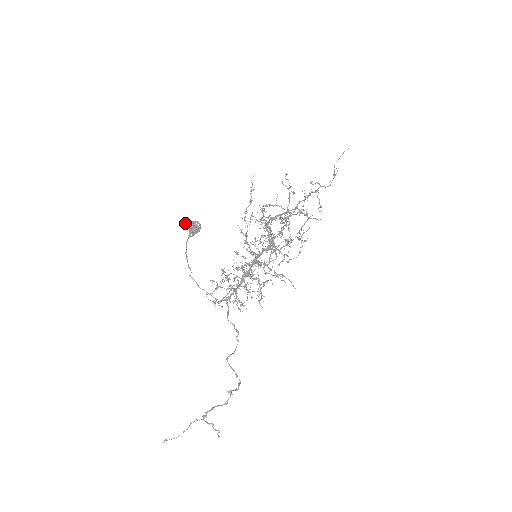
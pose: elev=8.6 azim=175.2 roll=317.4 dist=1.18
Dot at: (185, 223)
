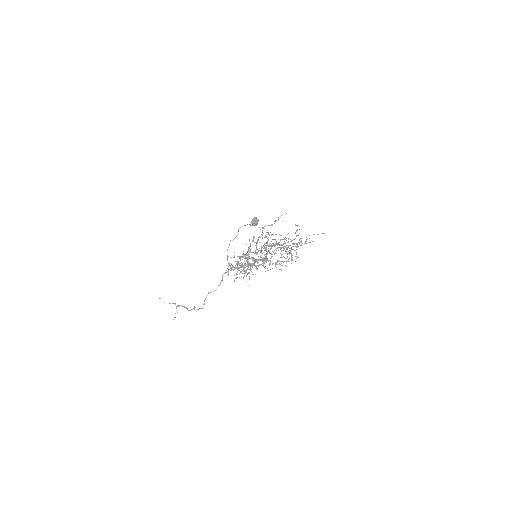
Dot at: (254, 217)
